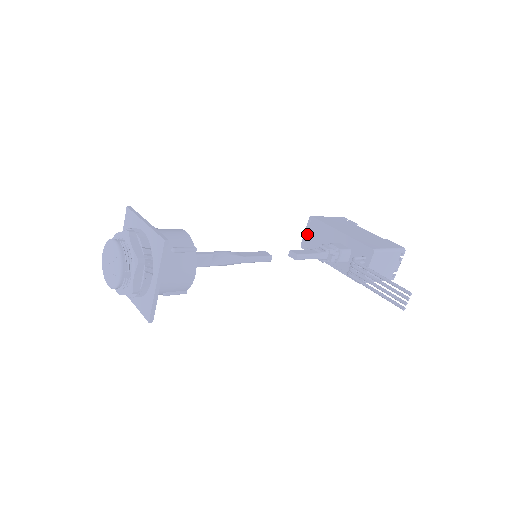
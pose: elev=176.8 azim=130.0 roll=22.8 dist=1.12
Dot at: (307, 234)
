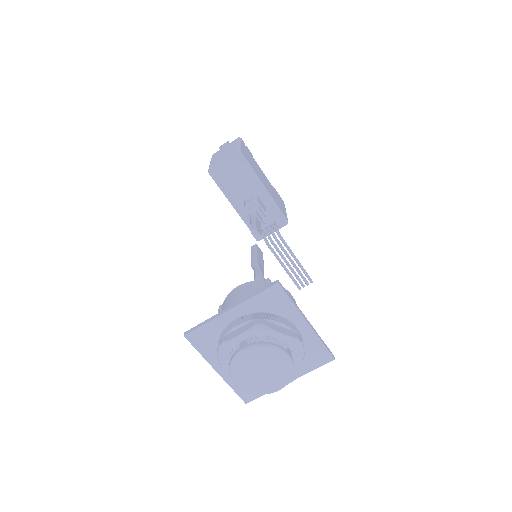
Dot at: (224, 164)
